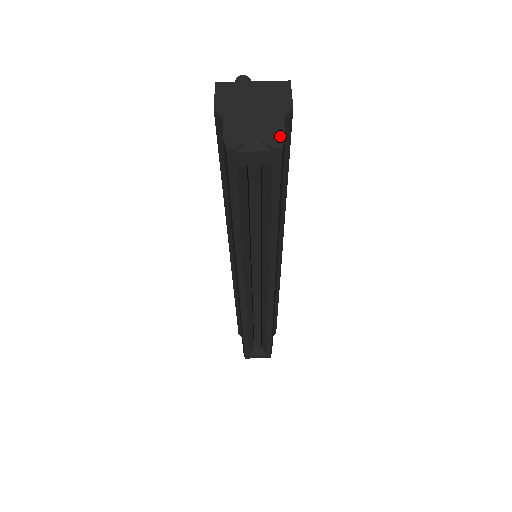
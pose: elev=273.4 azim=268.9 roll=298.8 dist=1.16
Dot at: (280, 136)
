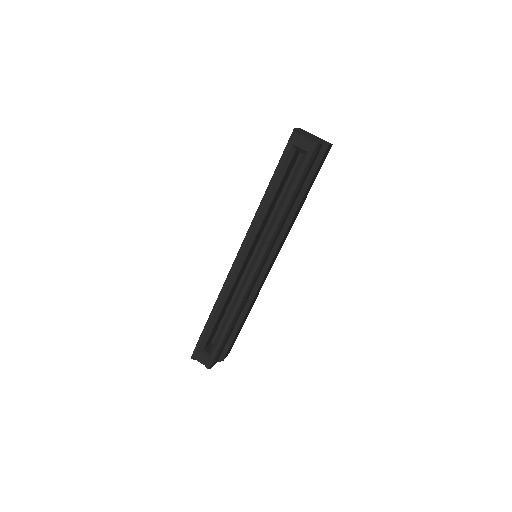
Dot at: (319, 142)
